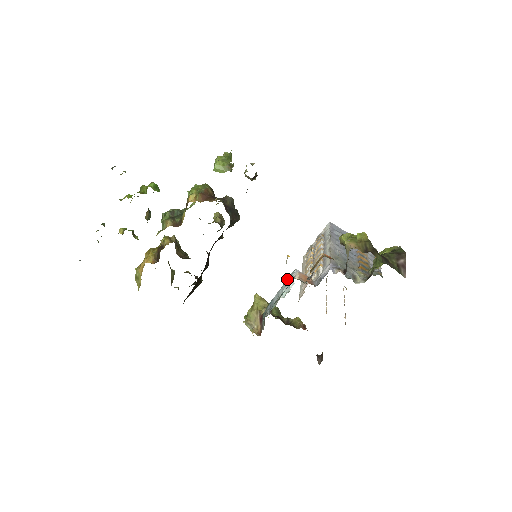
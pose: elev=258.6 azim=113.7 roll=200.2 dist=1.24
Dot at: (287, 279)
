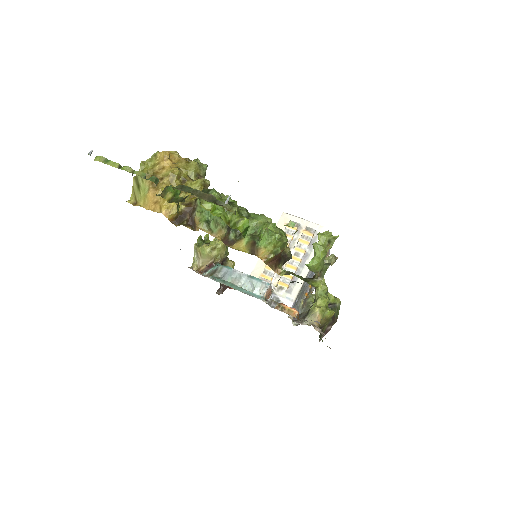
Dot at: (258, 279)
